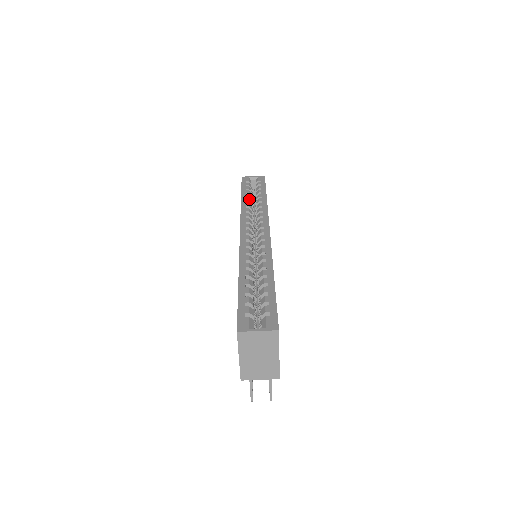
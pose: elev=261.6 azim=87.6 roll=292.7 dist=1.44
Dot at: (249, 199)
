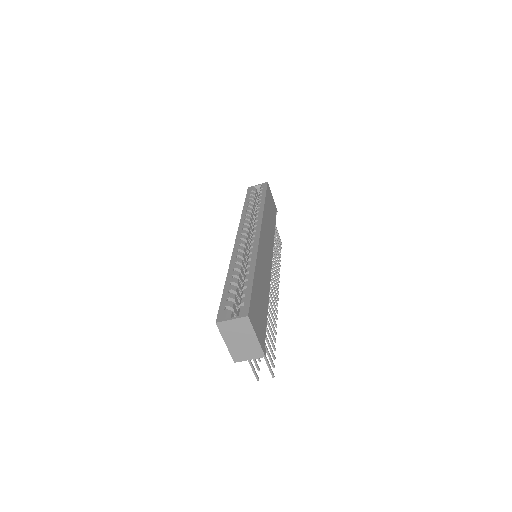
Dot at: (250, 207)
